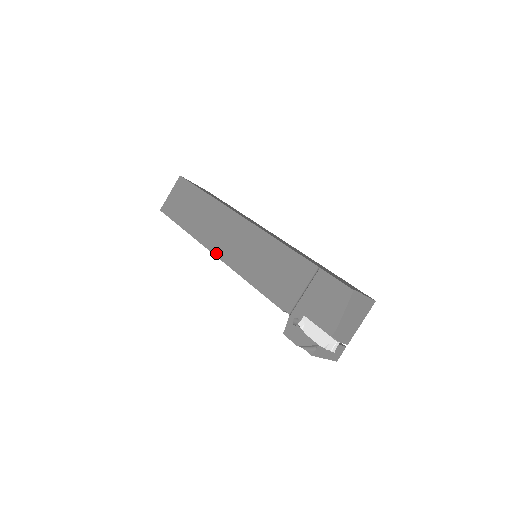
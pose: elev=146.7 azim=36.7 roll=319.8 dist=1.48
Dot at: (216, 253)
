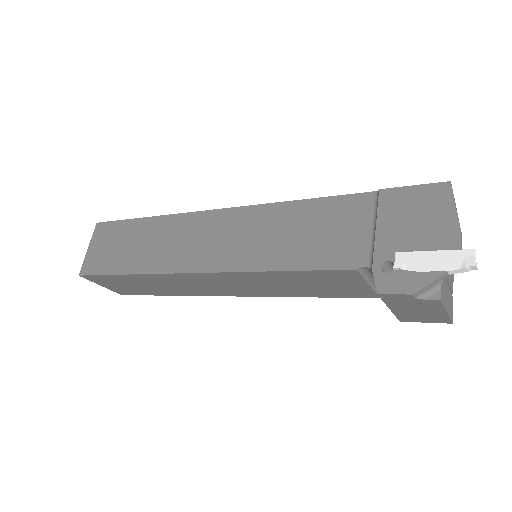
Dot at: (199, 269)
